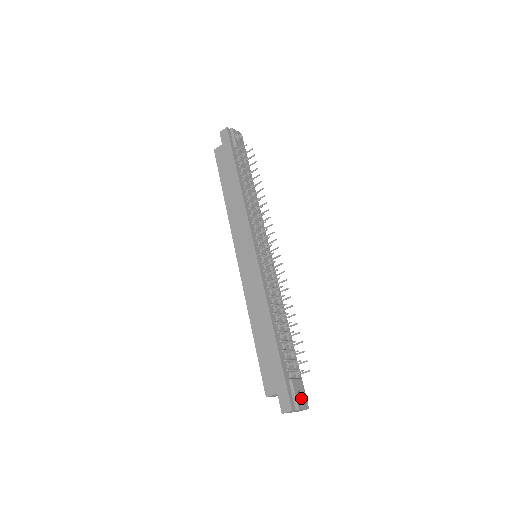
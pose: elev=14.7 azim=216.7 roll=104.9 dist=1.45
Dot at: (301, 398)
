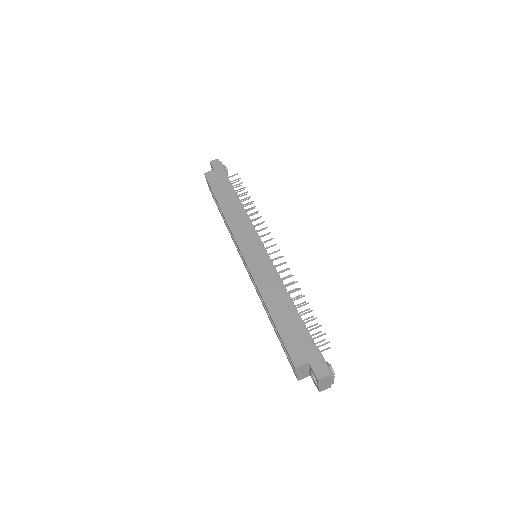
Dot at: occluded
